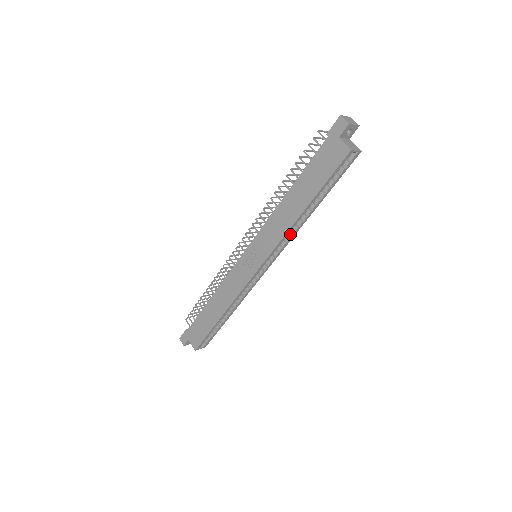
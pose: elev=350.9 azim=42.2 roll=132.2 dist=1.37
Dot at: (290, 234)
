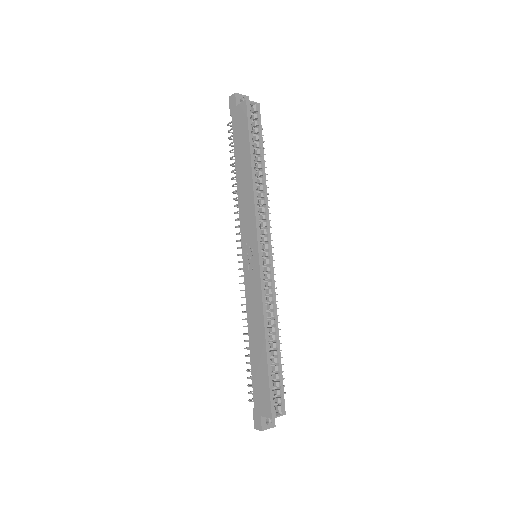
Dot at: (262, 204)
